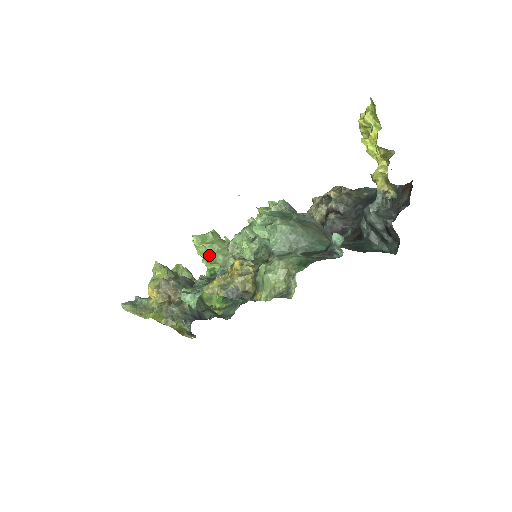
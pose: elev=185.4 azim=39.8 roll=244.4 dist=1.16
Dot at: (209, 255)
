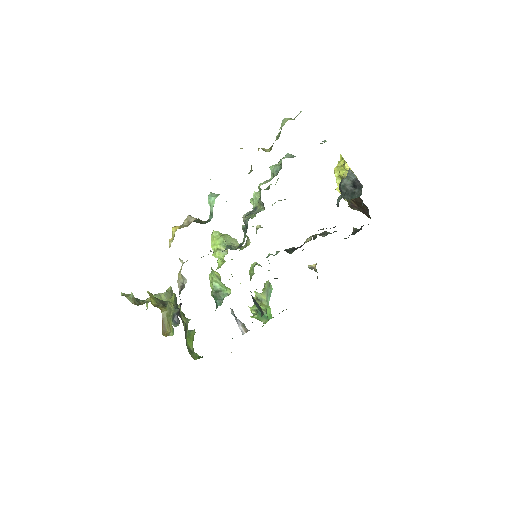
Dot at: (222, 238)
